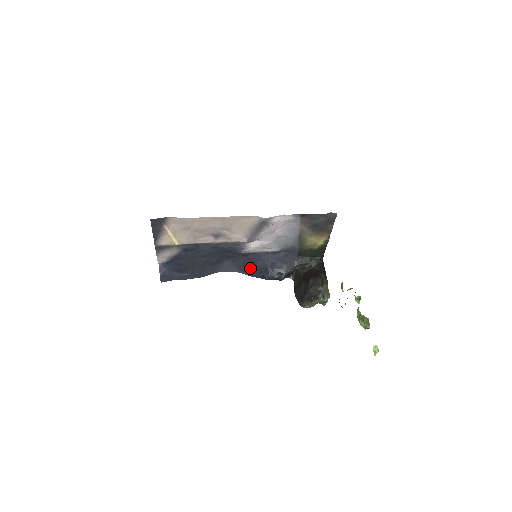
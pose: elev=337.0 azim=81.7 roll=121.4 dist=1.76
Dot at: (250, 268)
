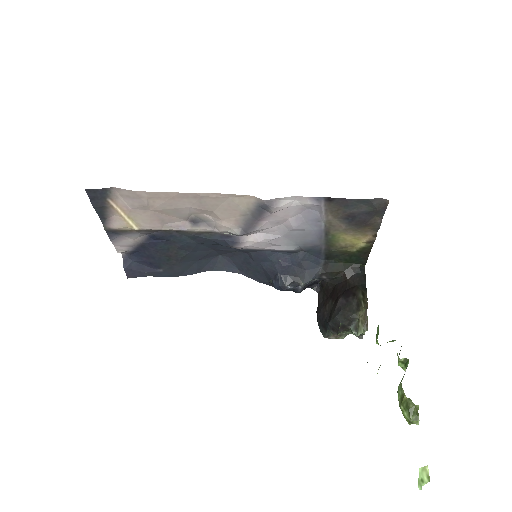
Dot at: (254, 270)
